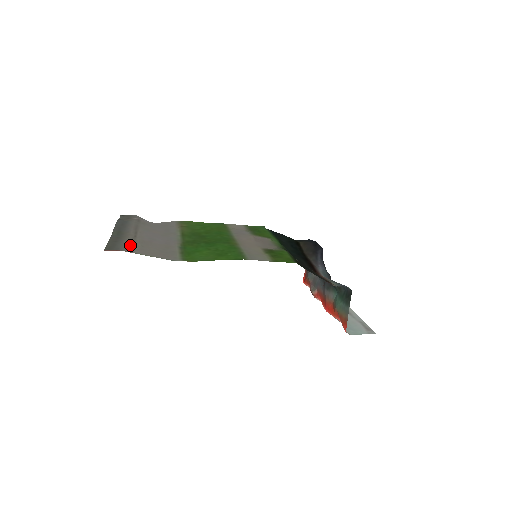
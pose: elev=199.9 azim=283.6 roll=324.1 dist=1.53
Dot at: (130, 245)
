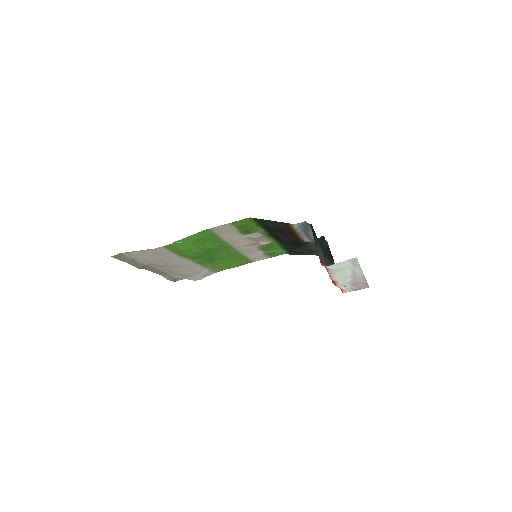
Dot at: (138, 258)
